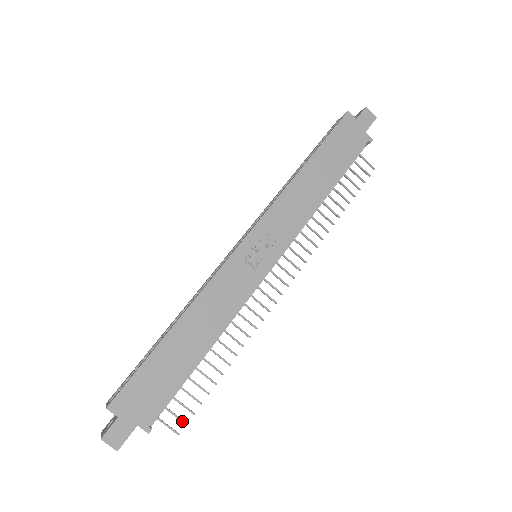
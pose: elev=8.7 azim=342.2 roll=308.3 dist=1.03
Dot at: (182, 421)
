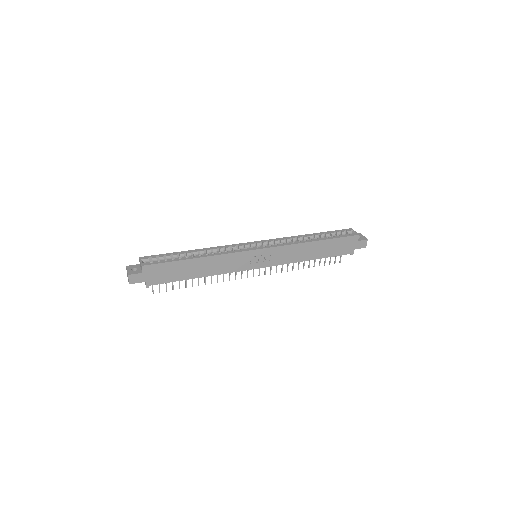
Dot at: occluded
